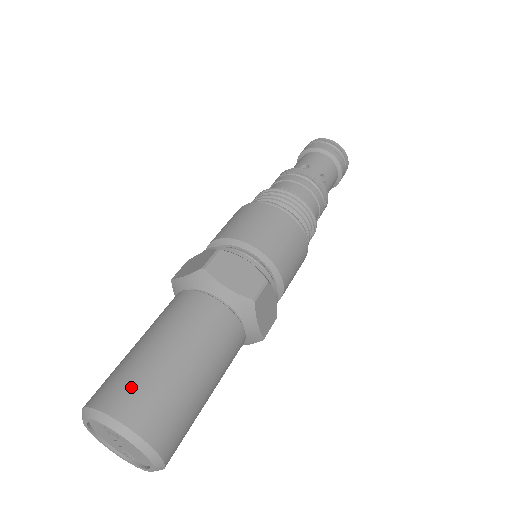
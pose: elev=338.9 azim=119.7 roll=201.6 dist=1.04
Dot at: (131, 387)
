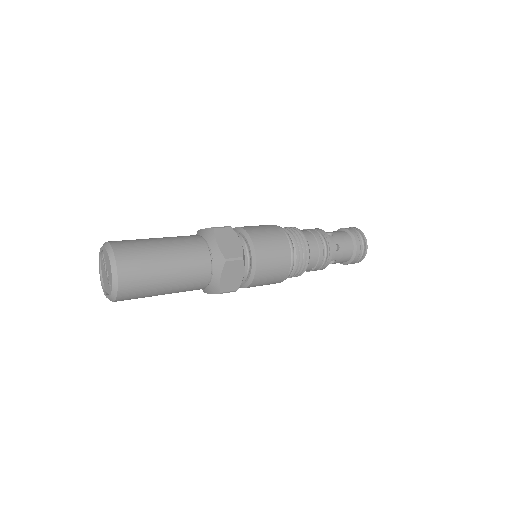
Dot at: occluded
